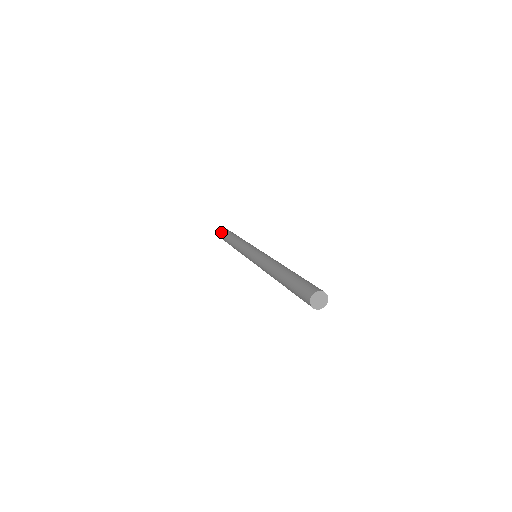
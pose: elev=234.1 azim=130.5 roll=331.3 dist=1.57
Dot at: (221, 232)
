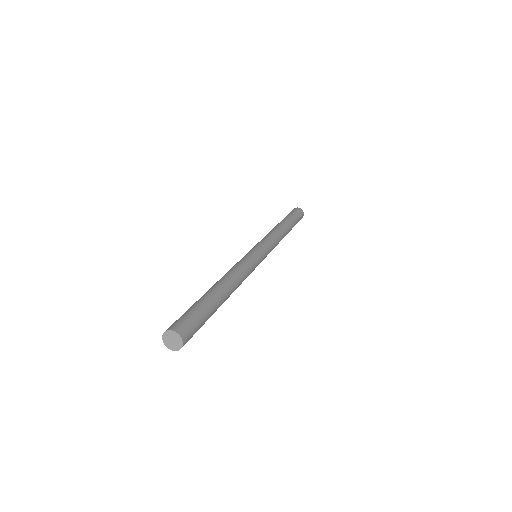
Dot at: (290, 212)
